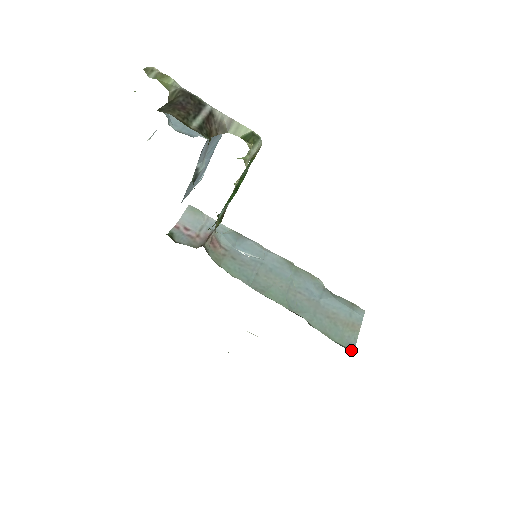
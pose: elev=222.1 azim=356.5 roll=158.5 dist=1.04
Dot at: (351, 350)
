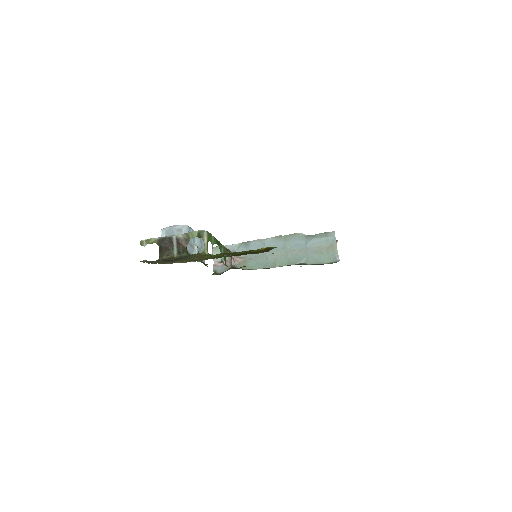
Dot at: occluded
